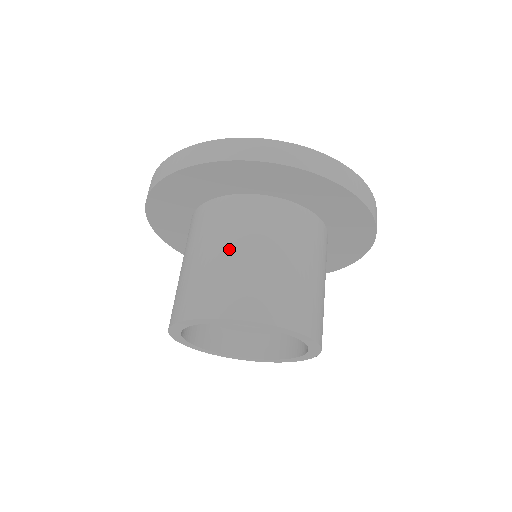
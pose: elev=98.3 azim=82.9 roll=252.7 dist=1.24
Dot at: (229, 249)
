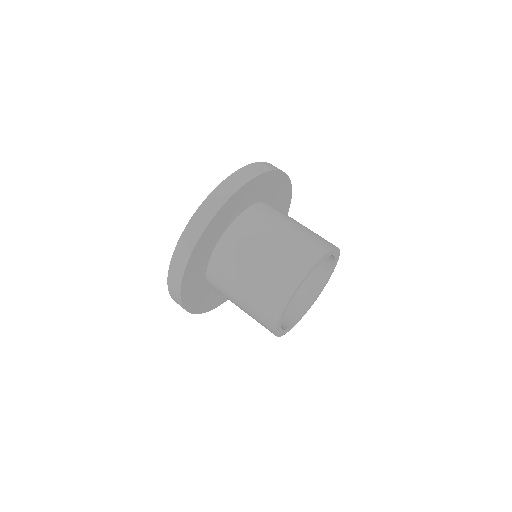
Dot at: (262, 251)
